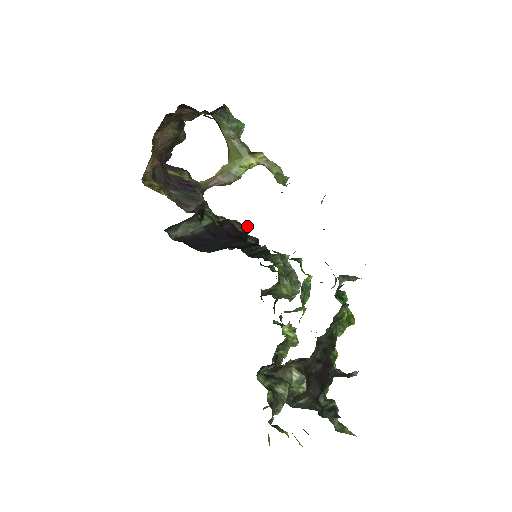
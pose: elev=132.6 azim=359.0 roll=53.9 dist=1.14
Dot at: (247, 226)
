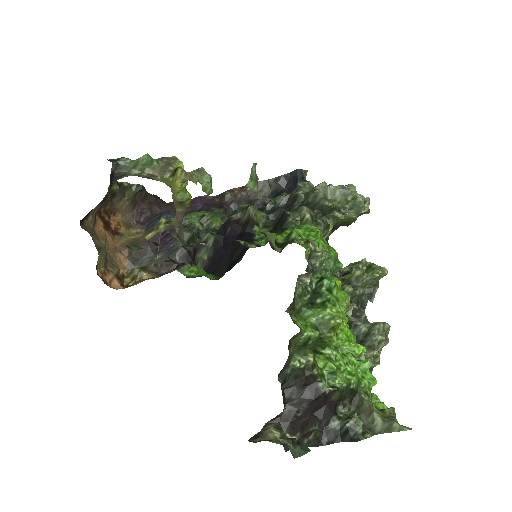
Dot at: (248, 209)
